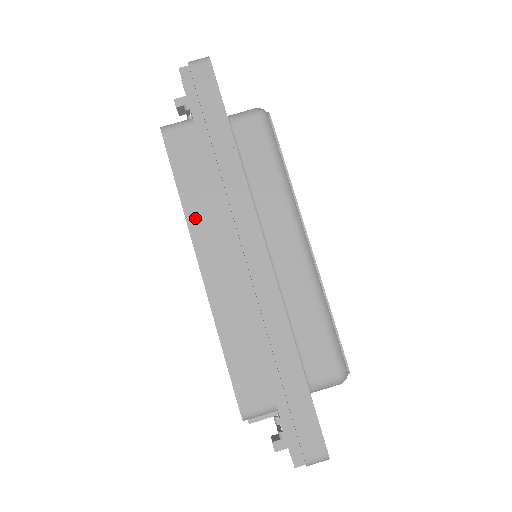
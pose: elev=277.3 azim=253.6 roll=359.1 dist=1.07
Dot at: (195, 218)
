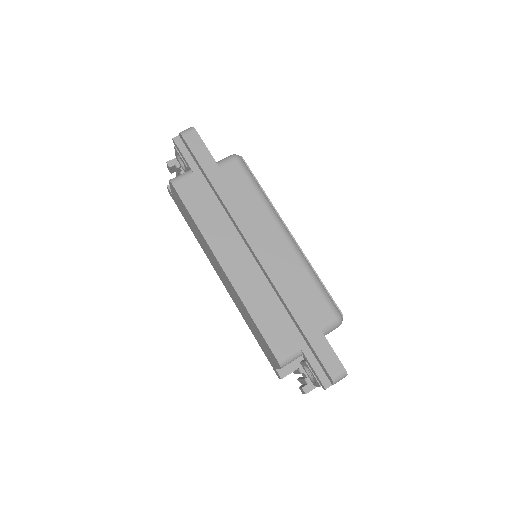
Dot at: (210, 236)
